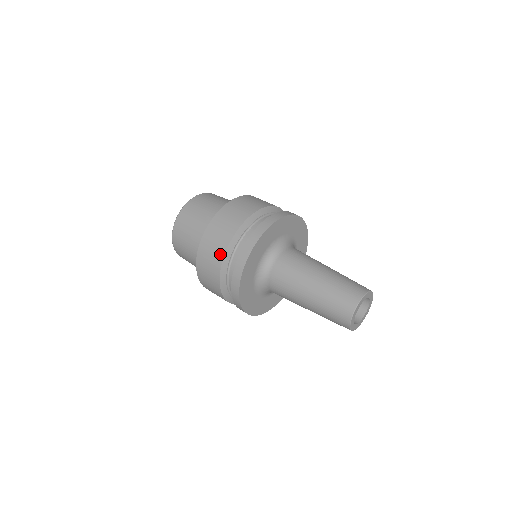
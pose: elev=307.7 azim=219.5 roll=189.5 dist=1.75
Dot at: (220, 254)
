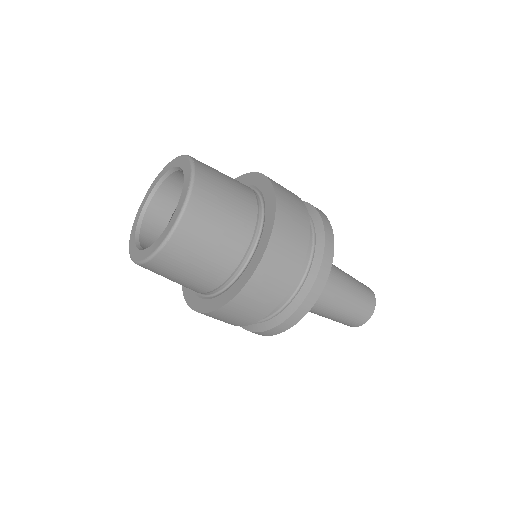
Dot at: (295, 269)
